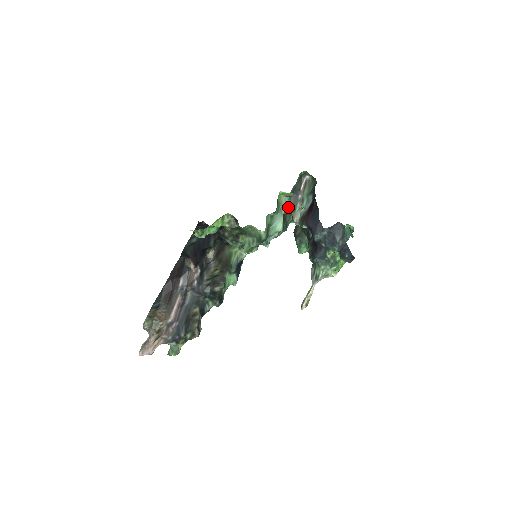
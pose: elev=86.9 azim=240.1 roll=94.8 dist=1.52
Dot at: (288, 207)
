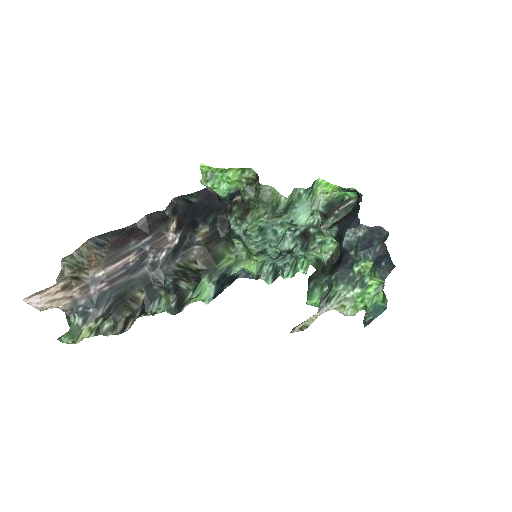
Dot at: (320, 212)
